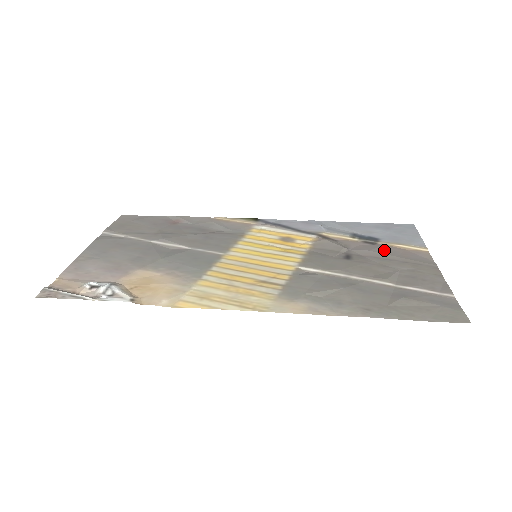
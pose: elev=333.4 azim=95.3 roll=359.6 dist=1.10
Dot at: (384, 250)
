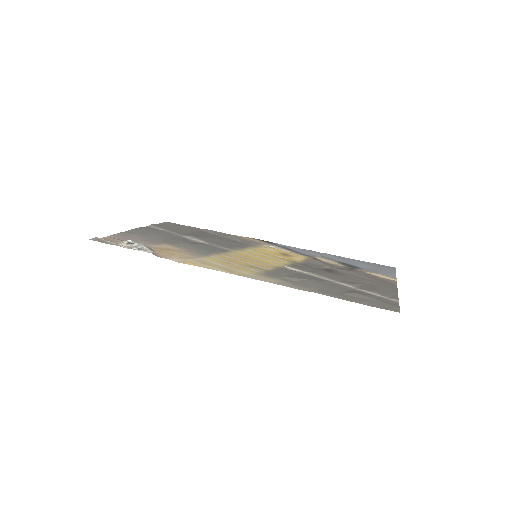
Dot at: (360, 273)
